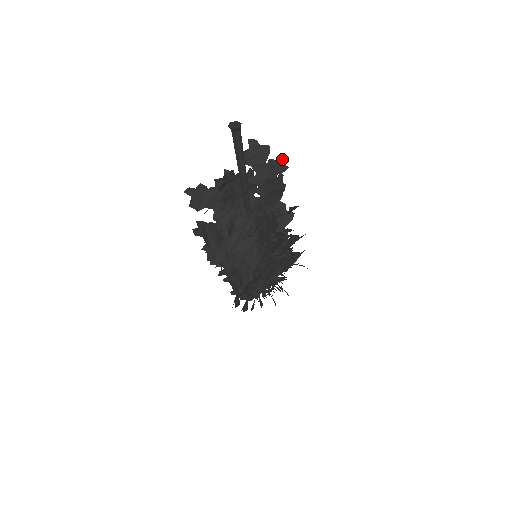
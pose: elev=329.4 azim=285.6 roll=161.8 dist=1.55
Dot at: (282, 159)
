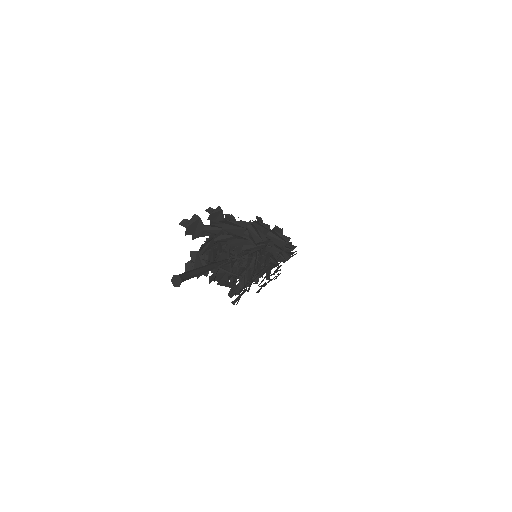
Dot at: (261, 230)
